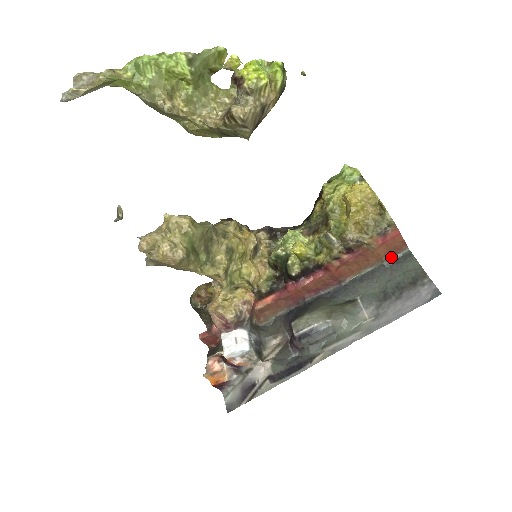
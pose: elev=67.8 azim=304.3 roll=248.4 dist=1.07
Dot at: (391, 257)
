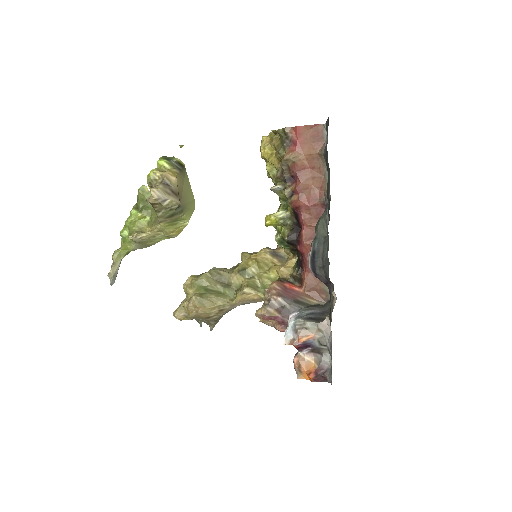
Dot at: (324, 144)
